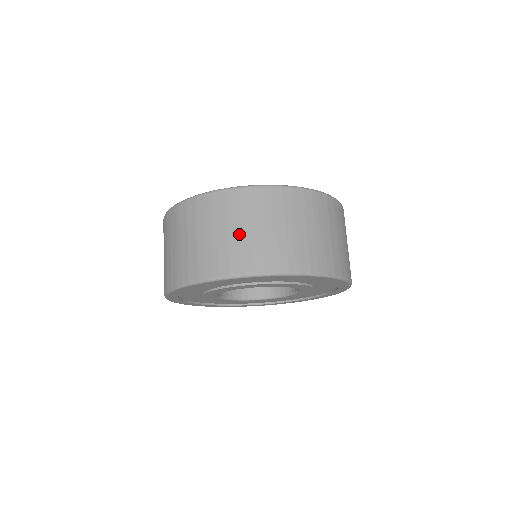
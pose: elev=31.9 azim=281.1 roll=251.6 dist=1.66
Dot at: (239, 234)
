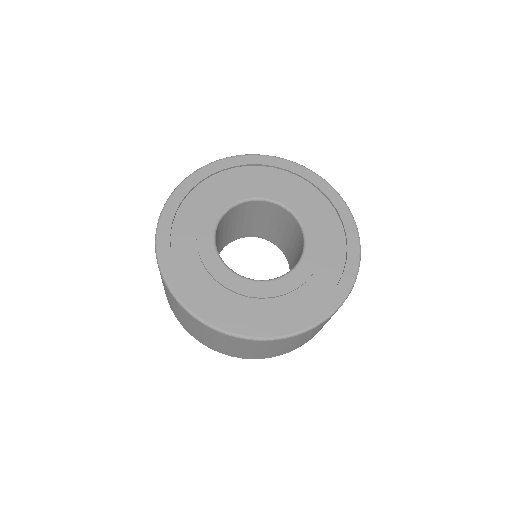
Dot at: occluded
